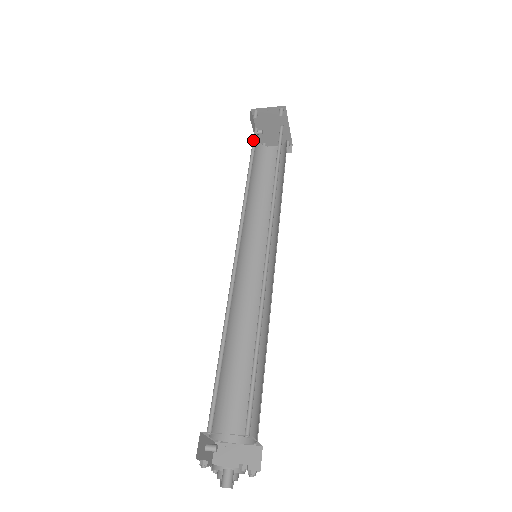
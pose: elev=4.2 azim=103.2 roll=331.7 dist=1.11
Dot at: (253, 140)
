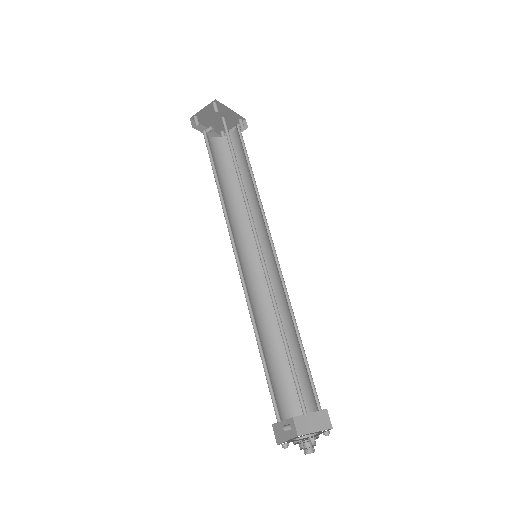
Dot at: (207, 145)
